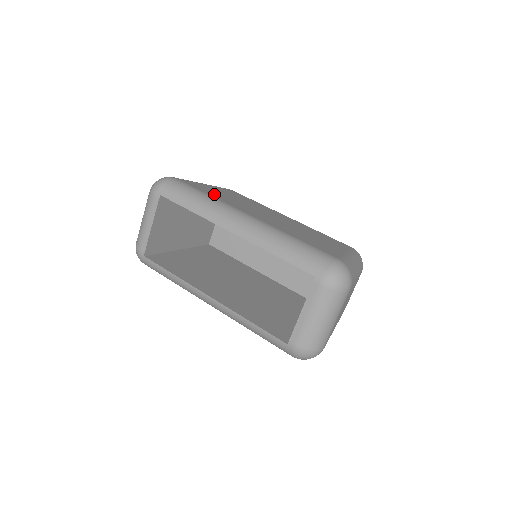
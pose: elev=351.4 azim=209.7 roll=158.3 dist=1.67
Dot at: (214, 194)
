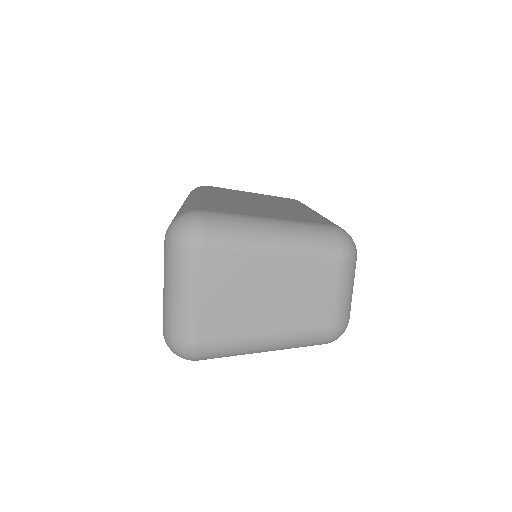
Dot at: (221, 191)
